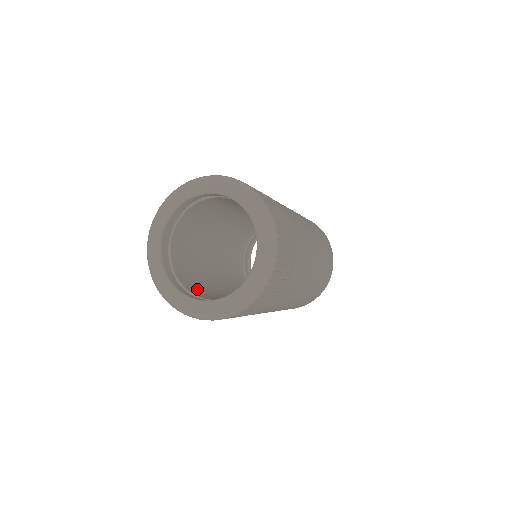
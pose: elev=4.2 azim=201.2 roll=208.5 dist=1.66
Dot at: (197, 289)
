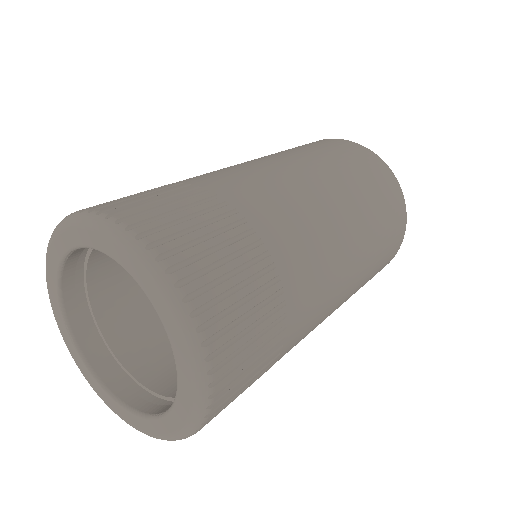
Dot at: (117, 294)
